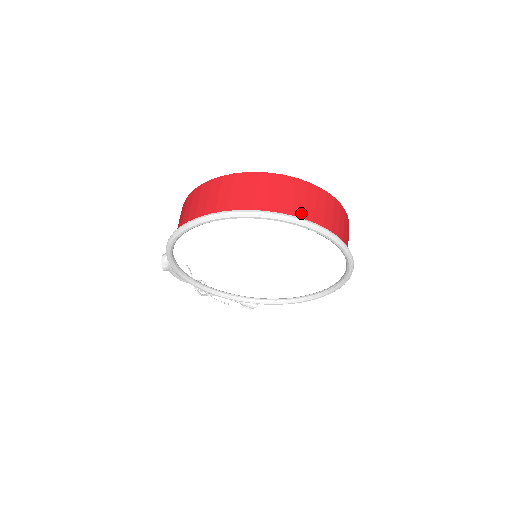
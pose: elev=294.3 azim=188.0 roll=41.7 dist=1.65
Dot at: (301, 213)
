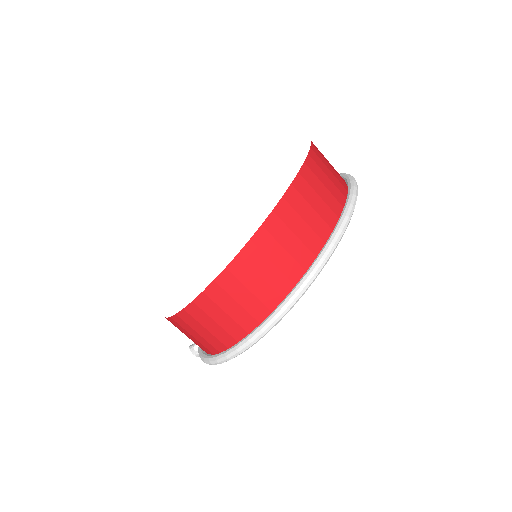
Dot at: (315, 238)
